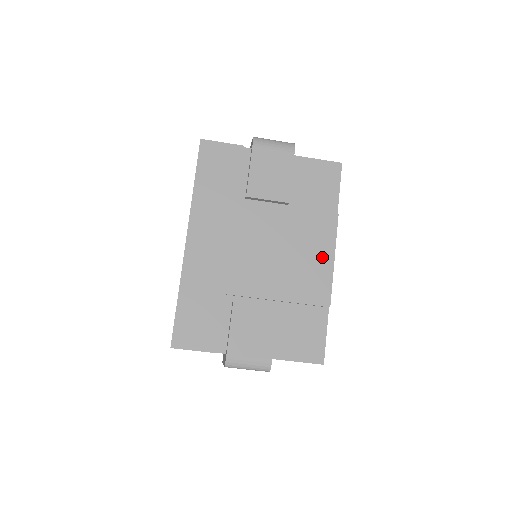
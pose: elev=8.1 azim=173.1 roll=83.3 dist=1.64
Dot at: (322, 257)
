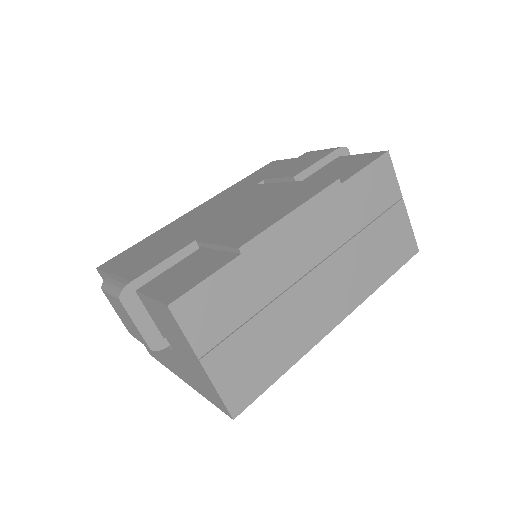
Dot at: (282, 210)
